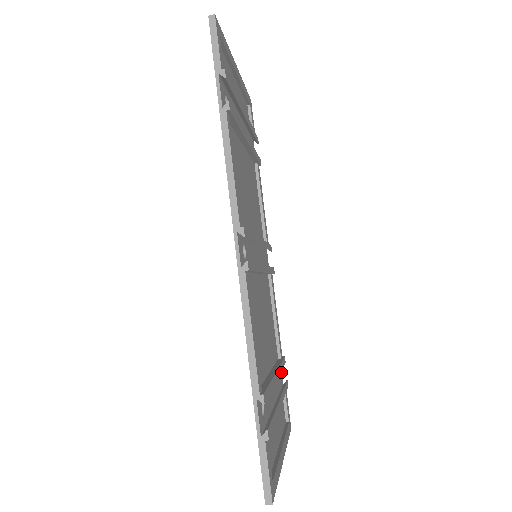
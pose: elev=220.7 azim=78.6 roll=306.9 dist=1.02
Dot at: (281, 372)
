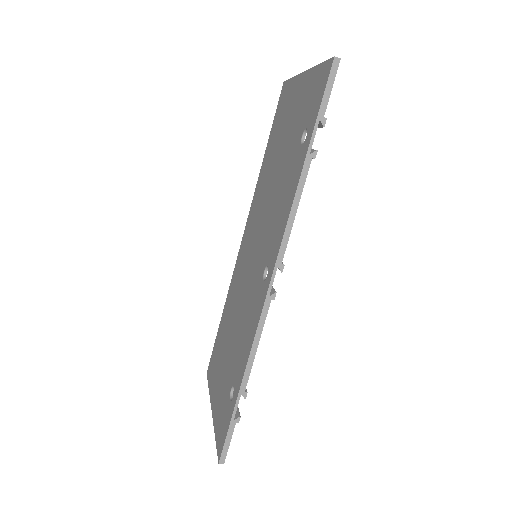
Dot at: occluded
